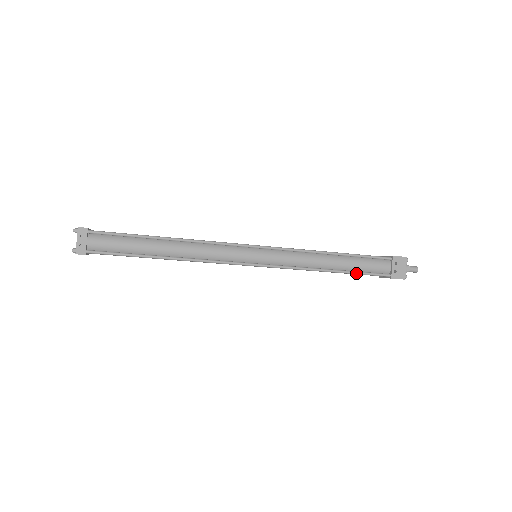
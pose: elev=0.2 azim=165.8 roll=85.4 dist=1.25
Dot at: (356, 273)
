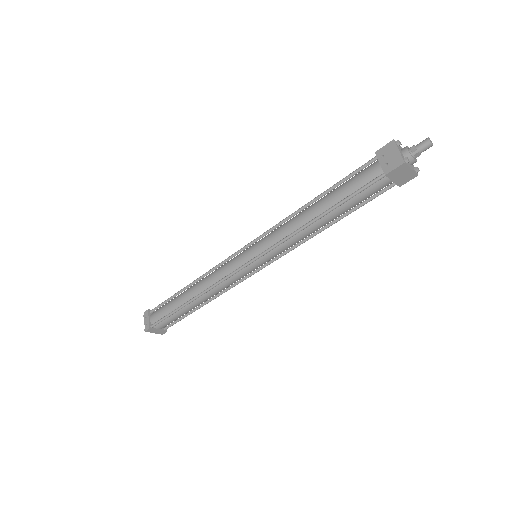
Dot at: (342, 201)
